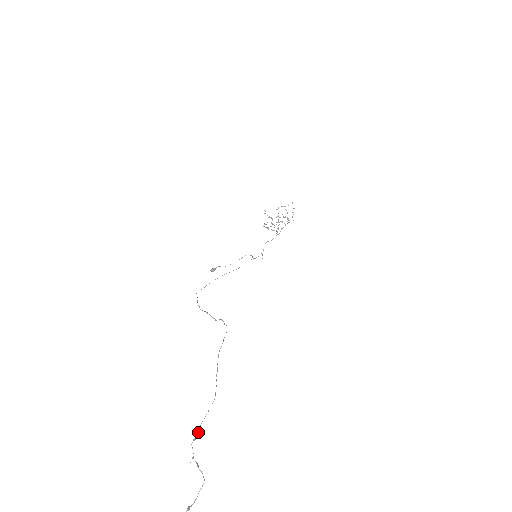
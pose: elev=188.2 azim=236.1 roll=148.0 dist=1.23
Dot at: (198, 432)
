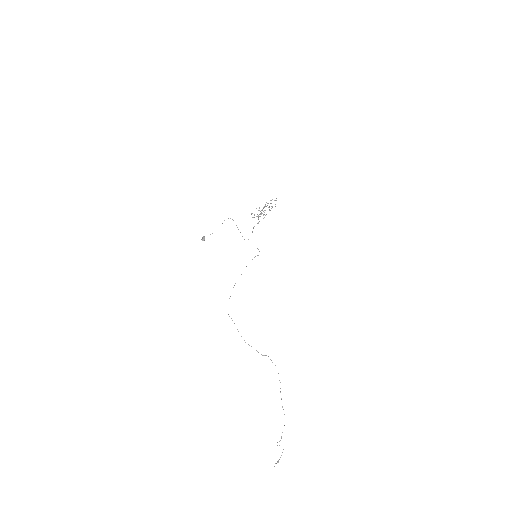
Dot at: occluded
